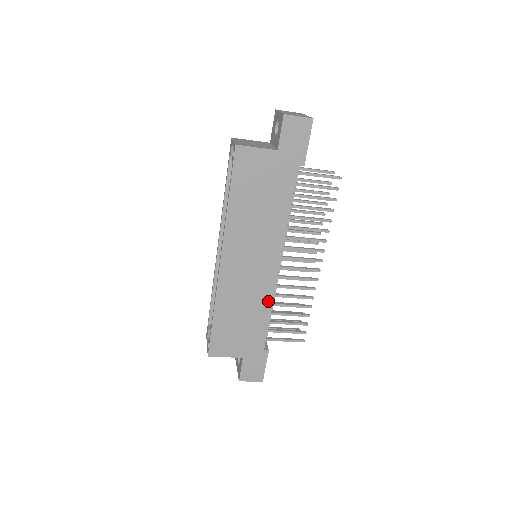
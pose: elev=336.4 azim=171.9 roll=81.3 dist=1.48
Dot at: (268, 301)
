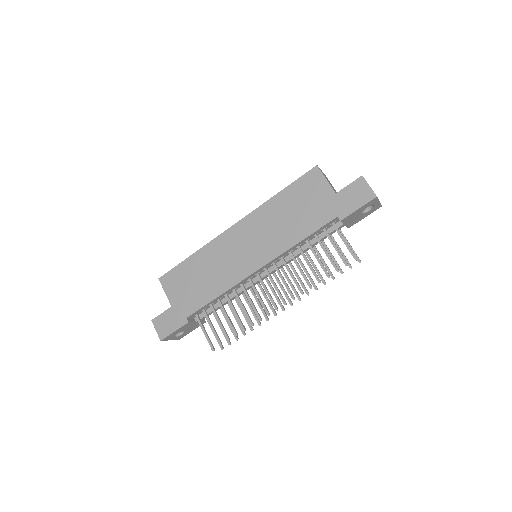
Dot at: (226, 286)
